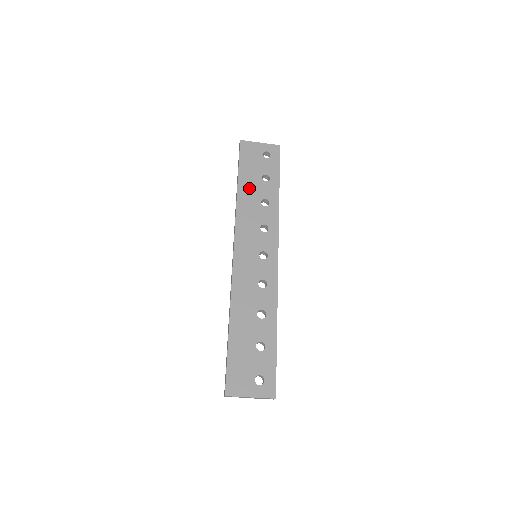
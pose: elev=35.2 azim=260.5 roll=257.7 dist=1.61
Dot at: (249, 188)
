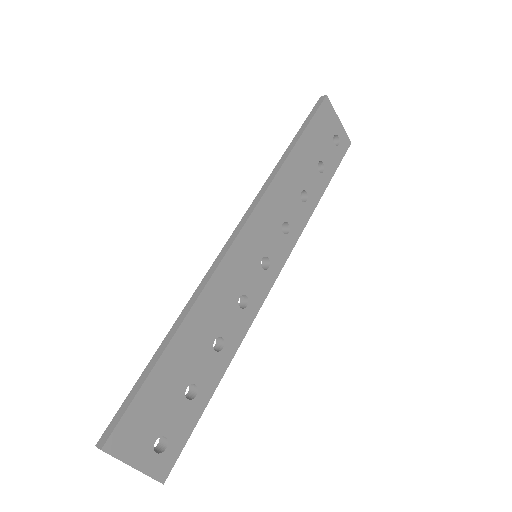
Dot at: (301, 162)
